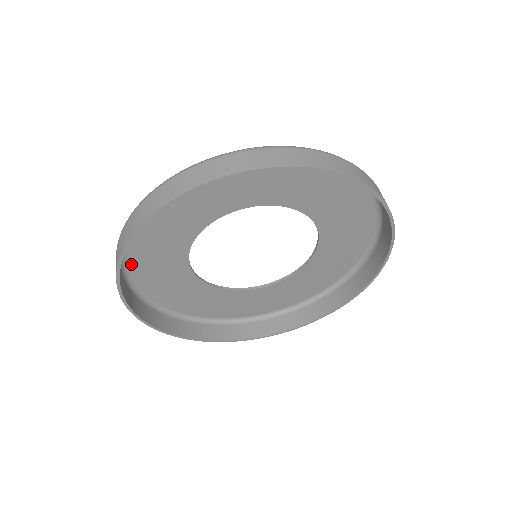
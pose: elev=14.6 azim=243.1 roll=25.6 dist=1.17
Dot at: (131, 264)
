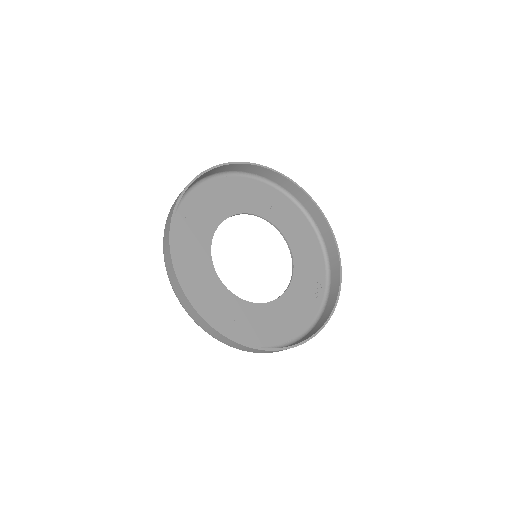
Dot at: occluded
